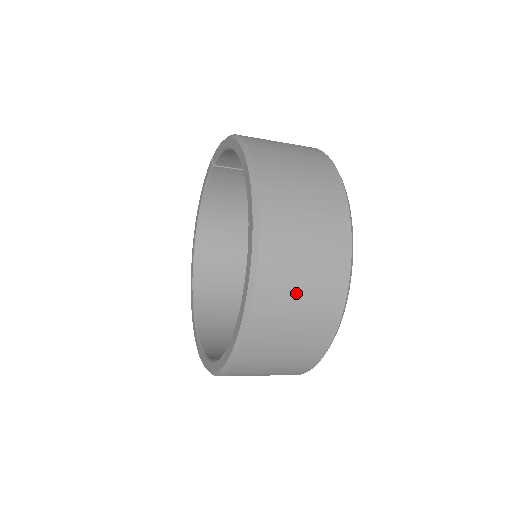
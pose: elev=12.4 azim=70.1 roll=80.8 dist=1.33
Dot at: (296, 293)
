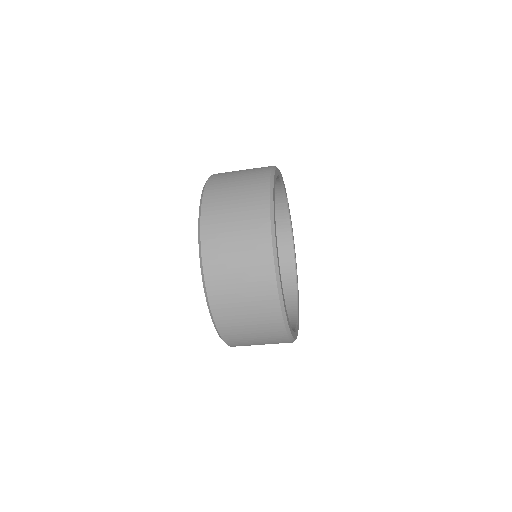
Dot at: (231, 244)
